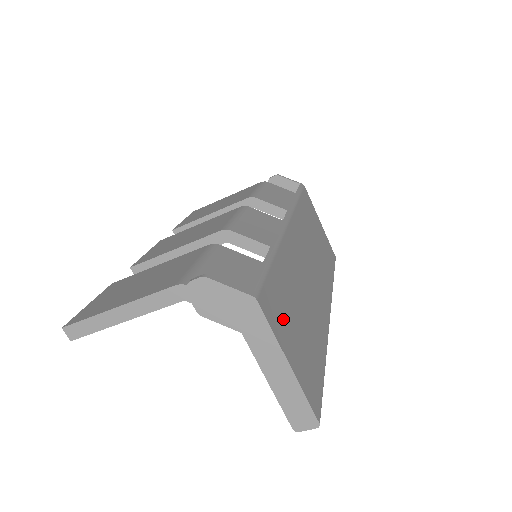
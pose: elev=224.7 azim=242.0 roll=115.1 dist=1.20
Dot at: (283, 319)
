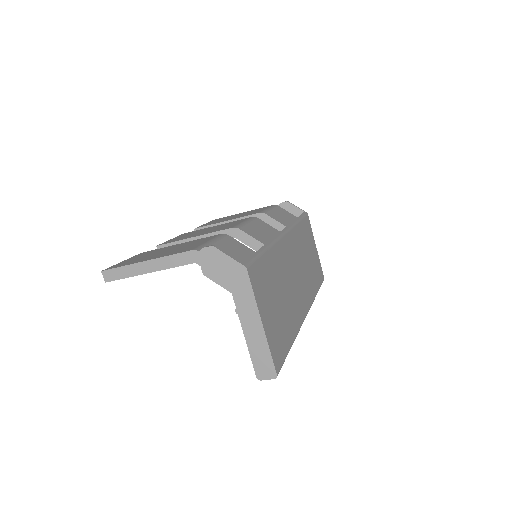
Dot at: (264, 293)
